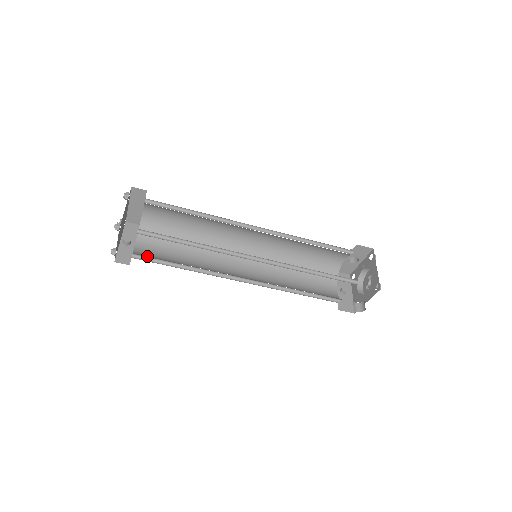
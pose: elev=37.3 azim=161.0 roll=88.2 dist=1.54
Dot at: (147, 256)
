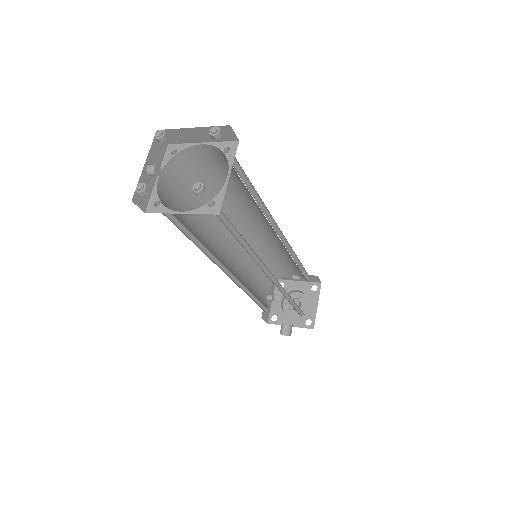
Dot at: occluded
